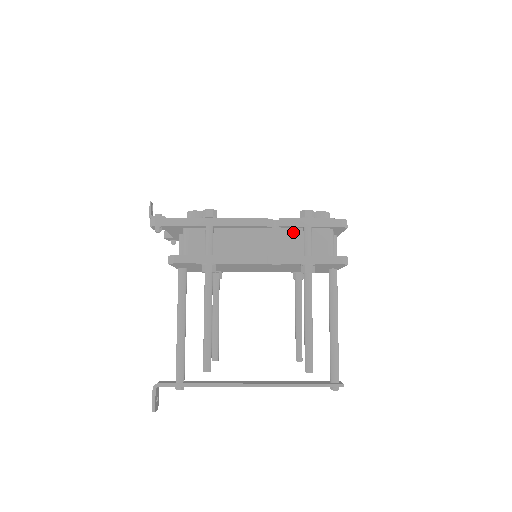
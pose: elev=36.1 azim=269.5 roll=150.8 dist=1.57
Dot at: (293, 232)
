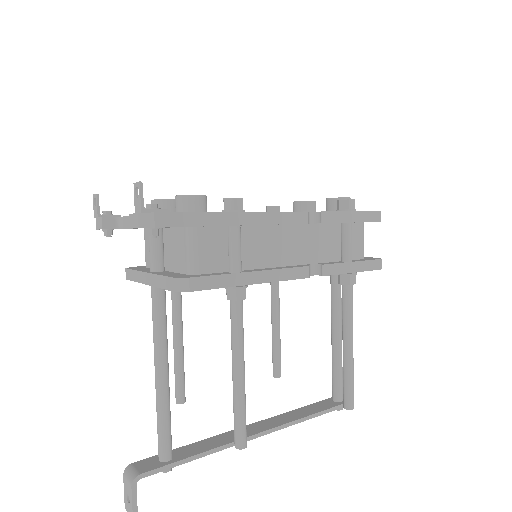
Dot at: (328, 229)
